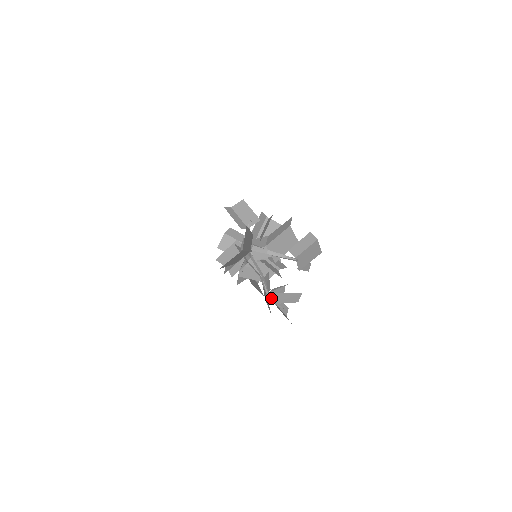
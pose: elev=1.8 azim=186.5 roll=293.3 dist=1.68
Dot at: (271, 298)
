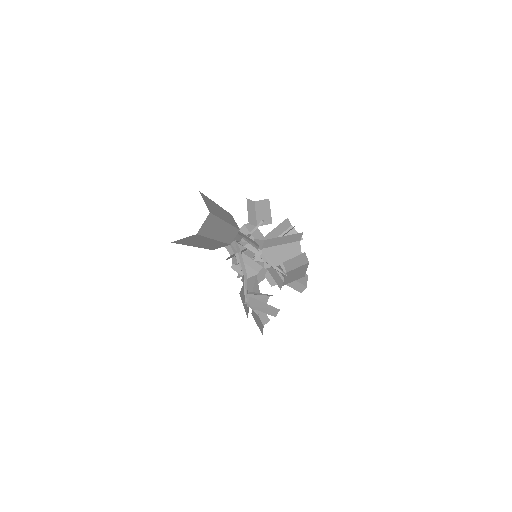
Dot at: (248, 300)
